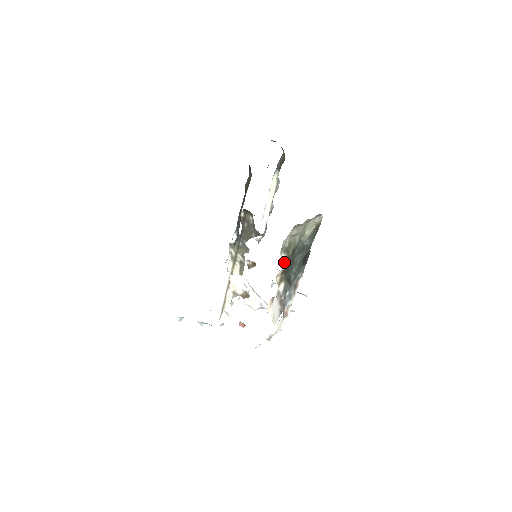
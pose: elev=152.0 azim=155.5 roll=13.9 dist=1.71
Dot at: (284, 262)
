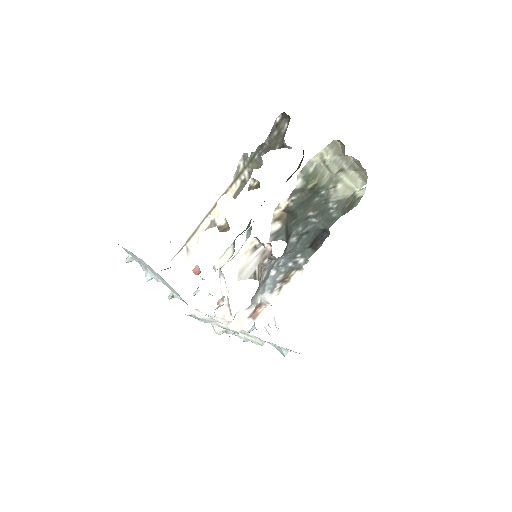
Dot at: (296, 190)
